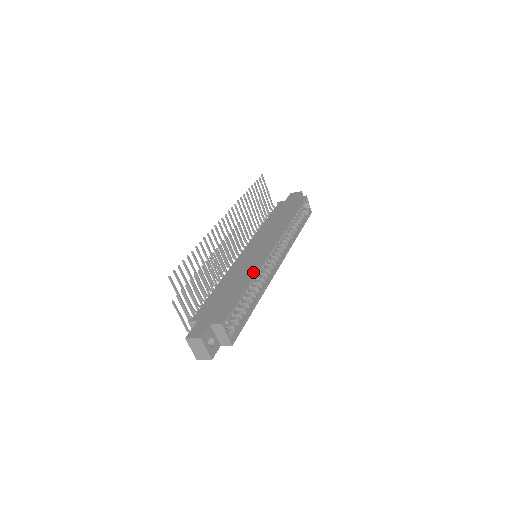
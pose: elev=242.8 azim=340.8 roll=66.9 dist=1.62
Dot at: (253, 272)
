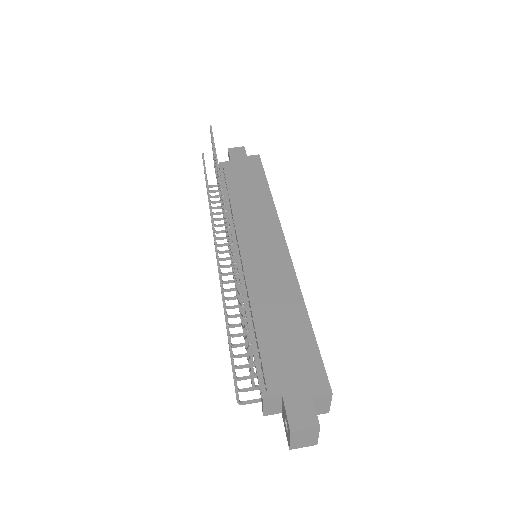
Dot at: (296, 291)
